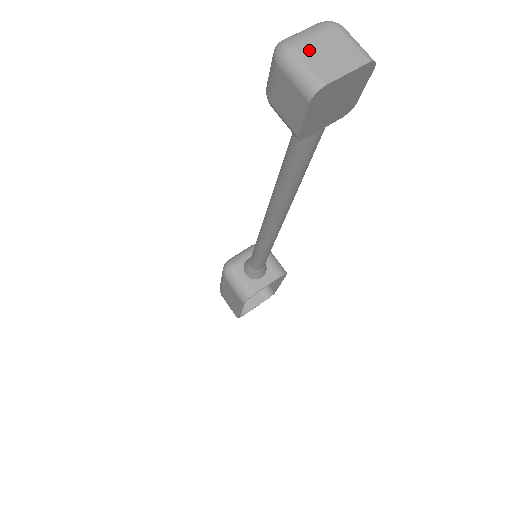
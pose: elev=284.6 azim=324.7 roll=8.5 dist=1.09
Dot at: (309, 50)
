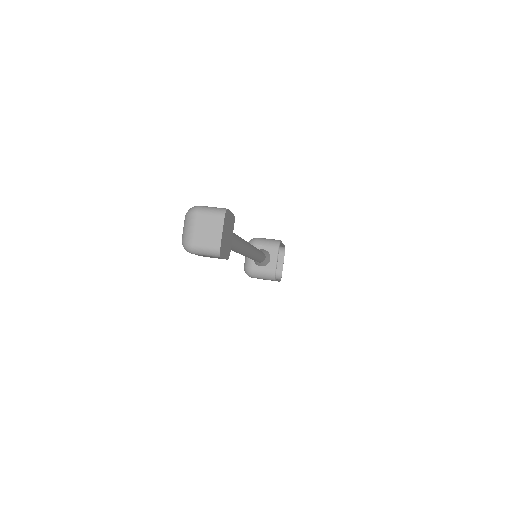
Dot at: (198, 238)
